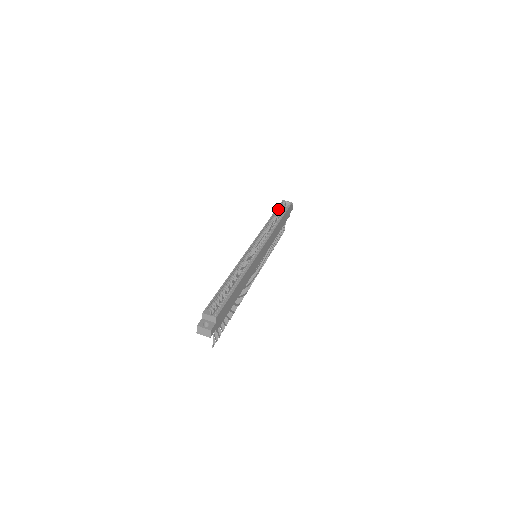
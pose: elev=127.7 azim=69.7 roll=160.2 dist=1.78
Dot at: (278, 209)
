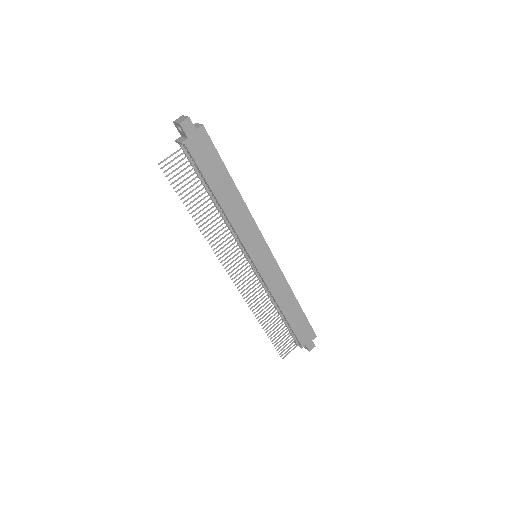
Dot at: occluded
